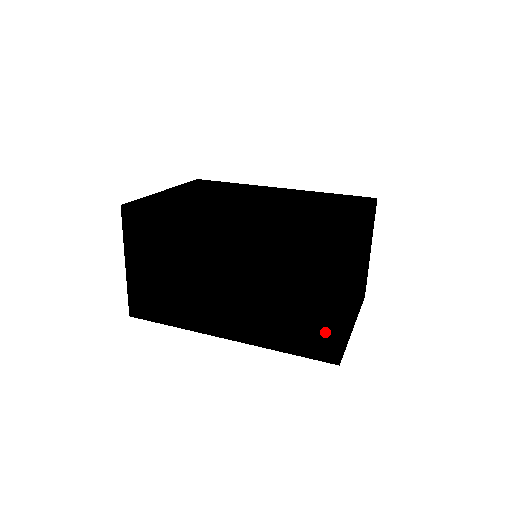
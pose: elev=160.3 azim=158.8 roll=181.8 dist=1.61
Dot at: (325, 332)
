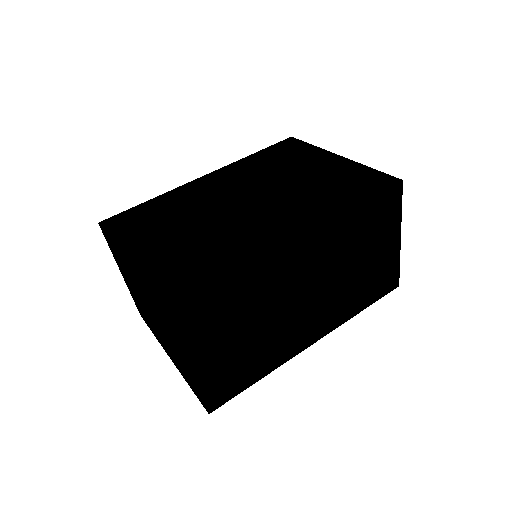
Dot at: (388, 270)
